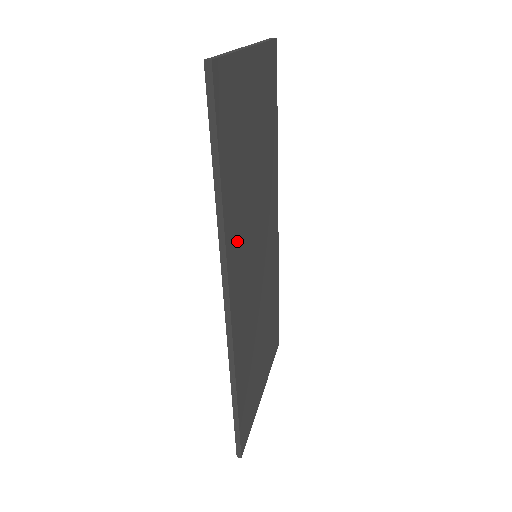
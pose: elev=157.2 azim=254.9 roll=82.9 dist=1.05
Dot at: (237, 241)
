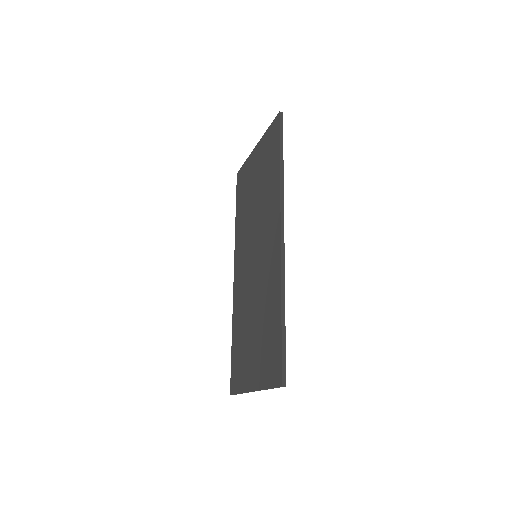
Dot at: occluded
